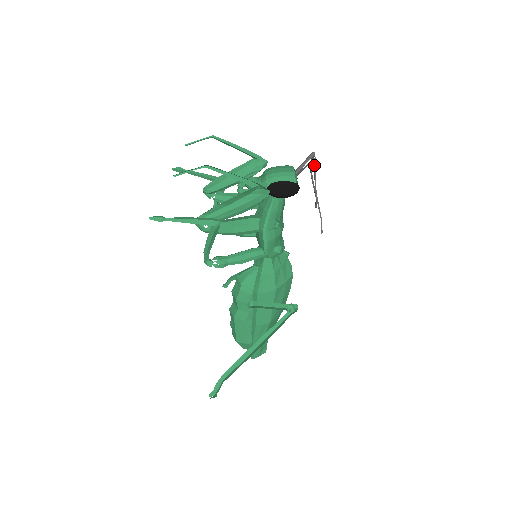
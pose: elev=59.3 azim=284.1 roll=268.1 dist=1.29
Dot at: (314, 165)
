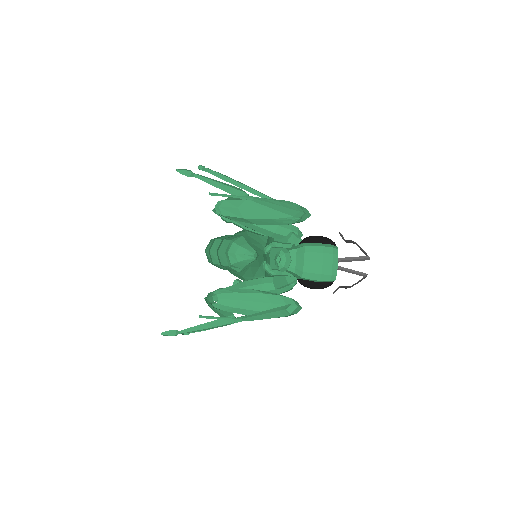
Dot at: (361, 279)
